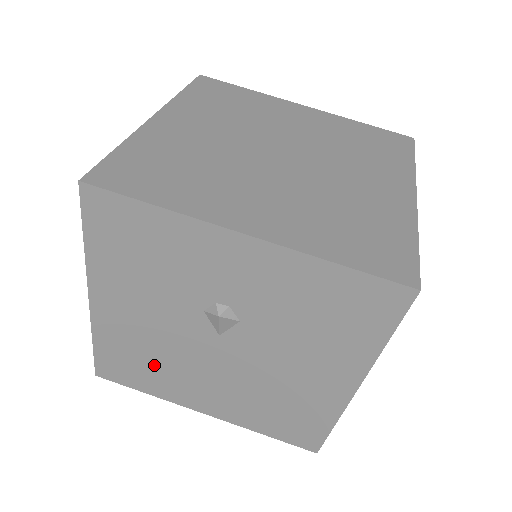
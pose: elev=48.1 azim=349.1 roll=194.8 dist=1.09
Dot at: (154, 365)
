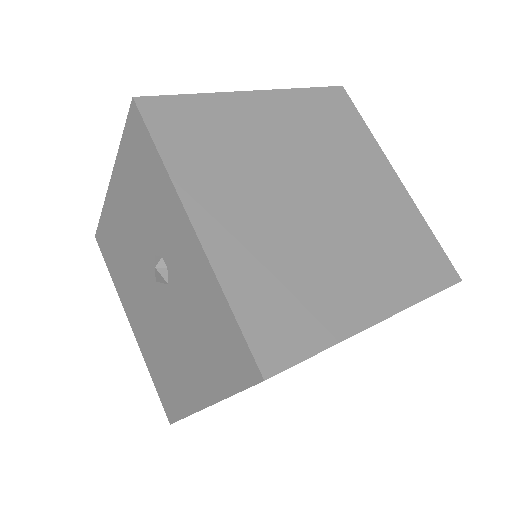
Dot at: (121, 263)
